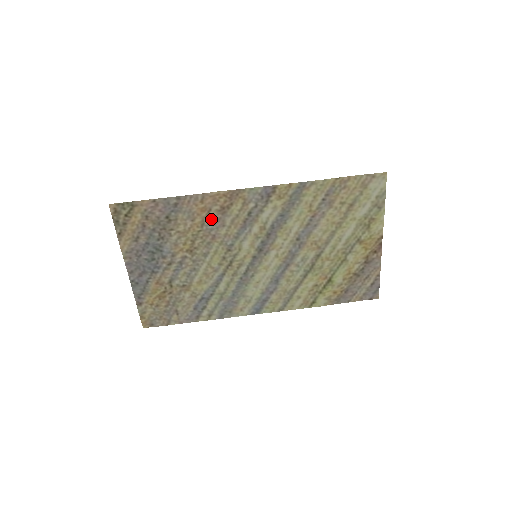
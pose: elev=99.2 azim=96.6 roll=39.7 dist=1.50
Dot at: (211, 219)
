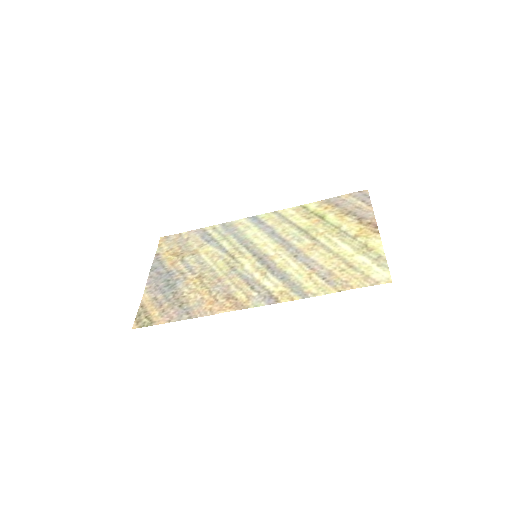
Dot at: (217, 294)
